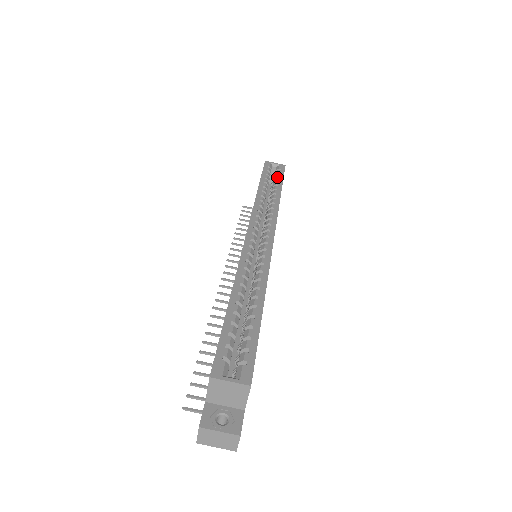
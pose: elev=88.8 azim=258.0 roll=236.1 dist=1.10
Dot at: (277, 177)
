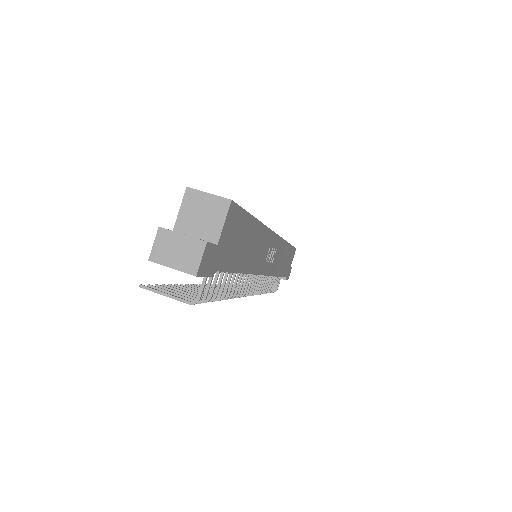
Dot at: occluded
